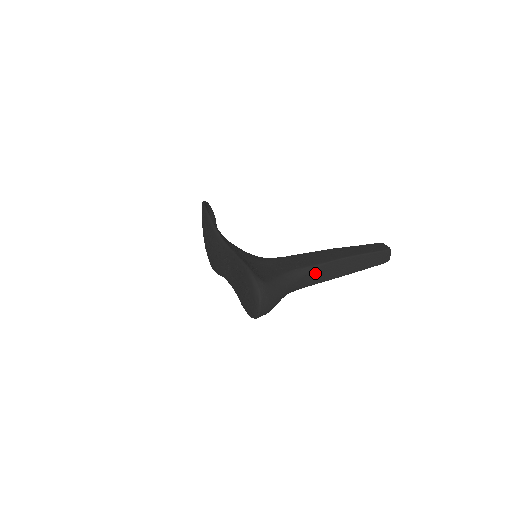
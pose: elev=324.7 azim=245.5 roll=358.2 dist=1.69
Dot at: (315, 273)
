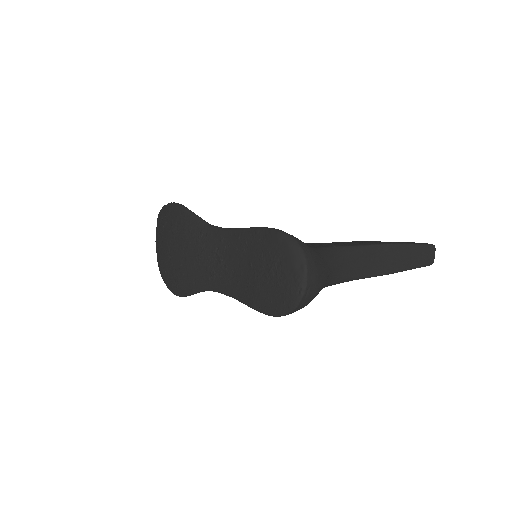
Dot at: (358, 258)
